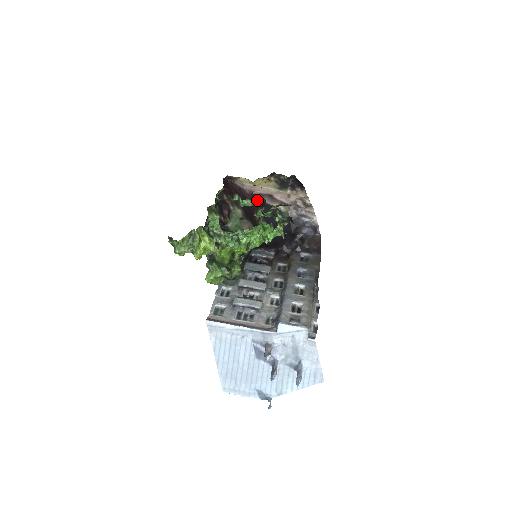
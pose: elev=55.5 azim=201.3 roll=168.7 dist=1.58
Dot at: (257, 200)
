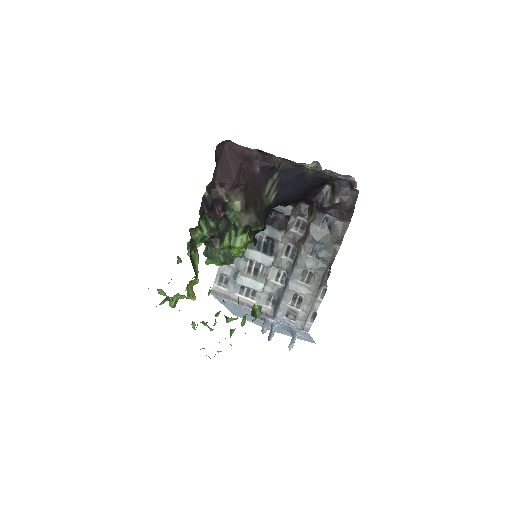
Dot at: occluded
